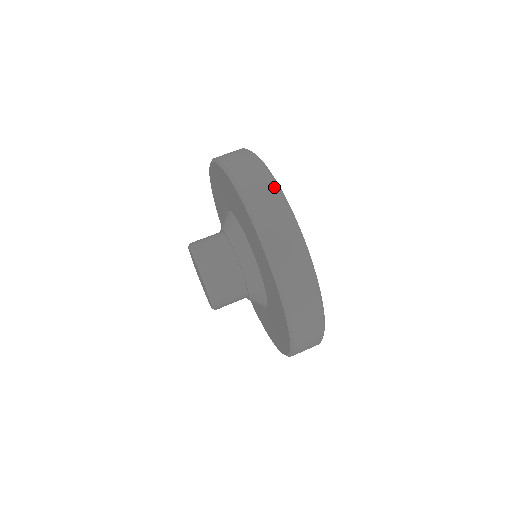
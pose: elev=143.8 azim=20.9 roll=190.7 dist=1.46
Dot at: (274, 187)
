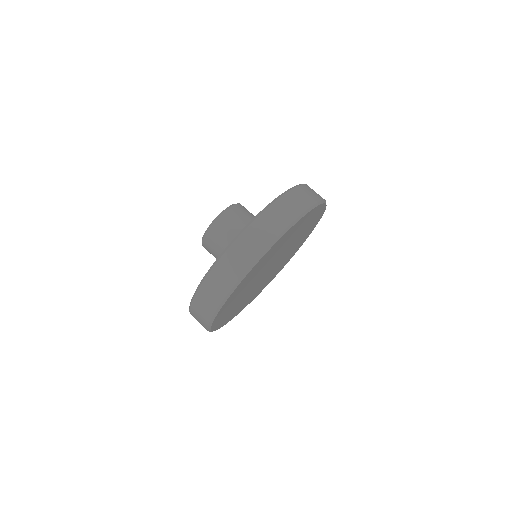
Dot at: occluded
